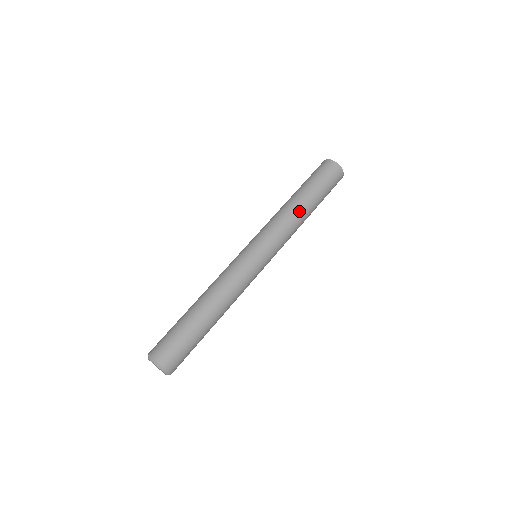
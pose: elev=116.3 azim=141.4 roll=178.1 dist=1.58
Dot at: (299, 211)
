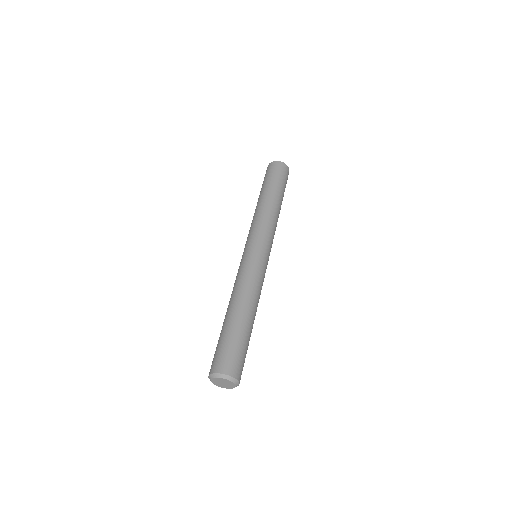
Dot at: (277, 209)
